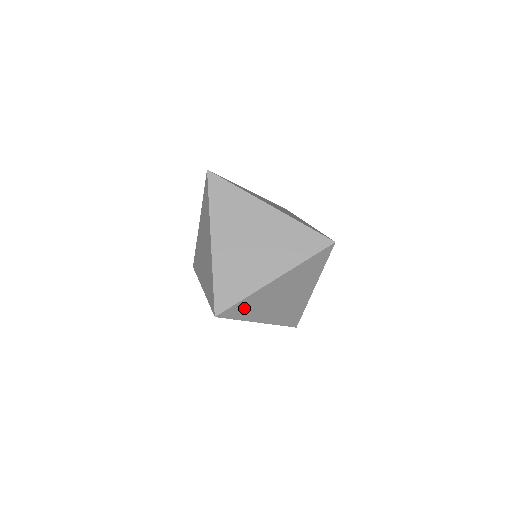
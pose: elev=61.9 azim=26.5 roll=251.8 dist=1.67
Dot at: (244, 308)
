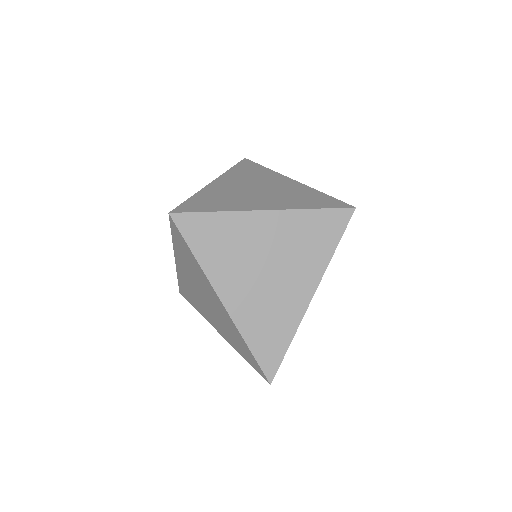
Dot at: (209, 235)
